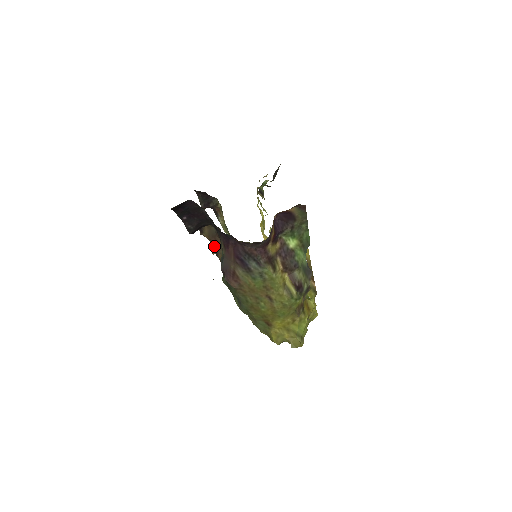
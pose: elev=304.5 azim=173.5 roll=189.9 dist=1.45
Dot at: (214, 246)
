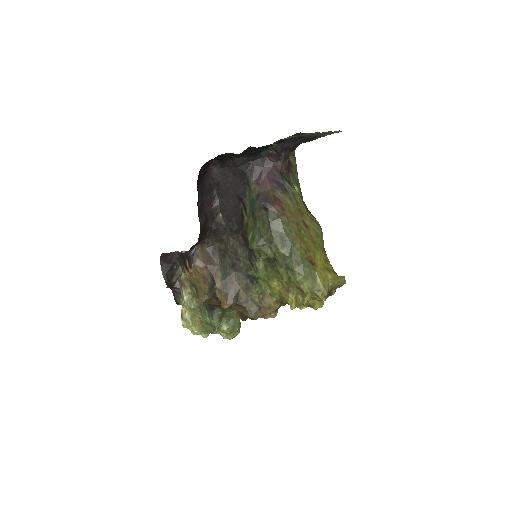
Dot at: (209, 275)
